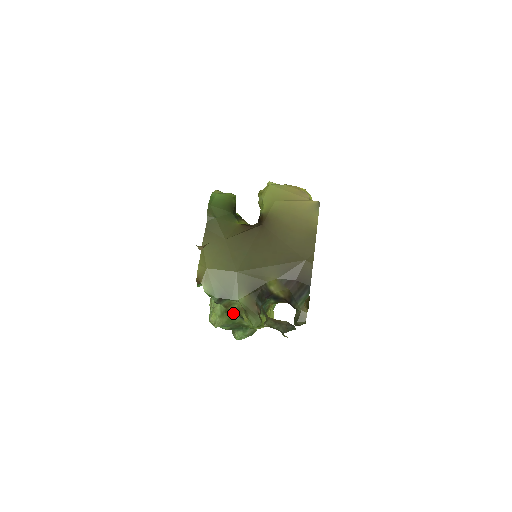
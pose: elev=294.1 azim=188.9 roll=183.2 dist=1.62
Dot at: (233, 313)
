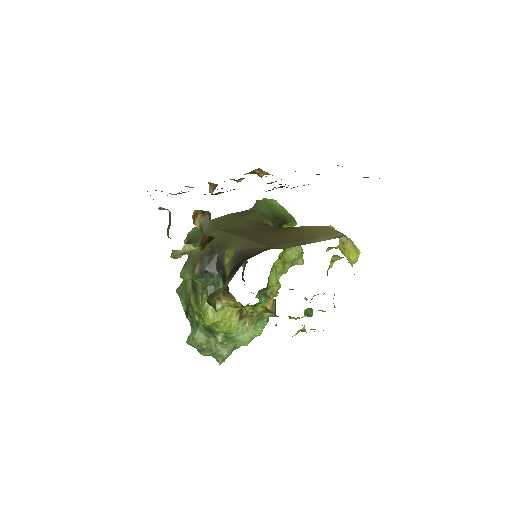
Dot at: occluded
